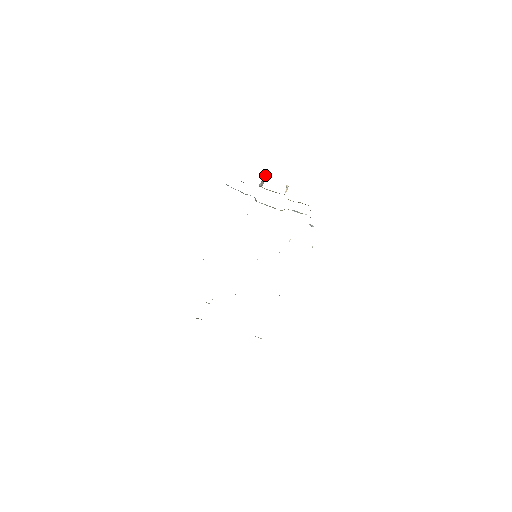
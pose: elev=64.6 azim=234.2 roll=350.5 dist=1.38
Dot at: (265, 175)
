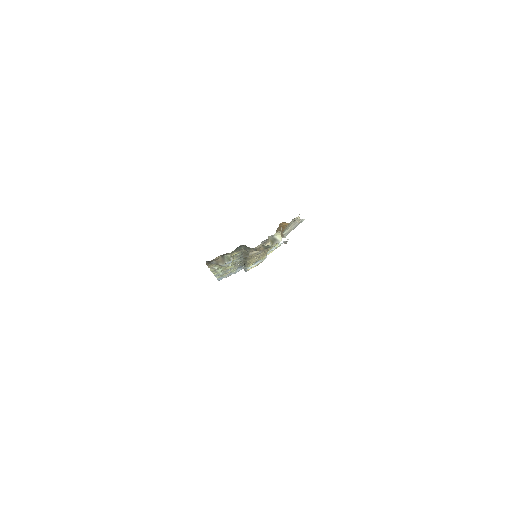
Dot at: occluded
